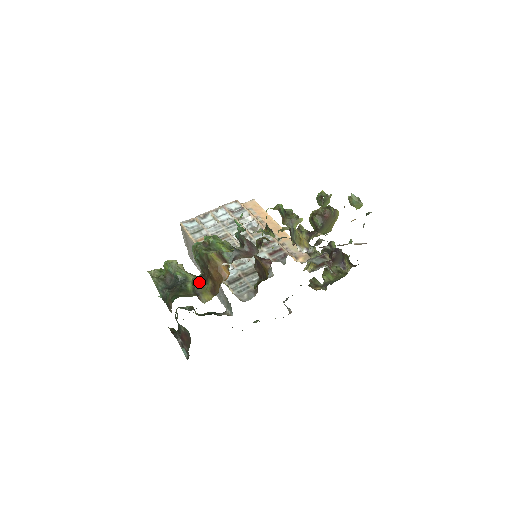
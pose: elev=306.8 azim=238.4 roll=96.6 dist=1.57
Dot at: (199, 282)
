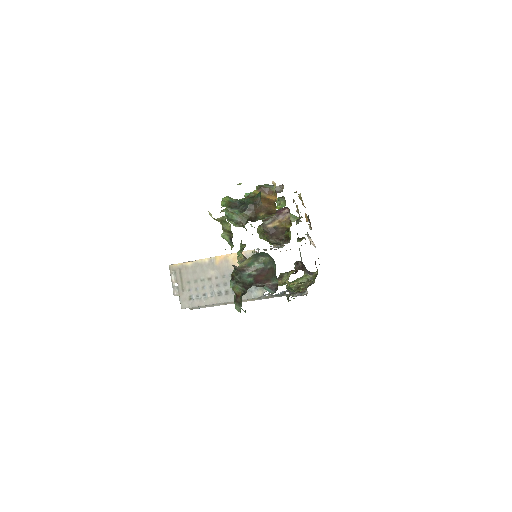
Dot at: (251, 221)
